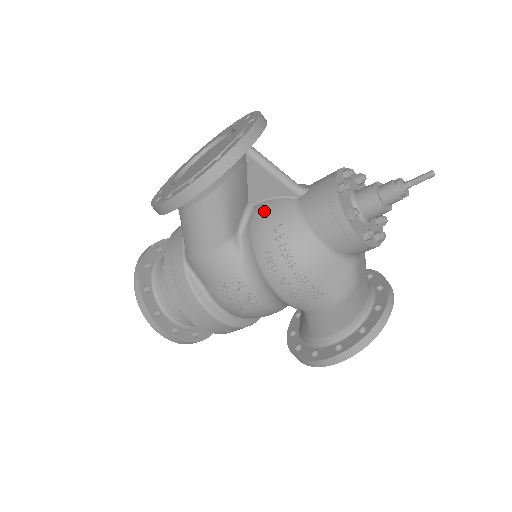
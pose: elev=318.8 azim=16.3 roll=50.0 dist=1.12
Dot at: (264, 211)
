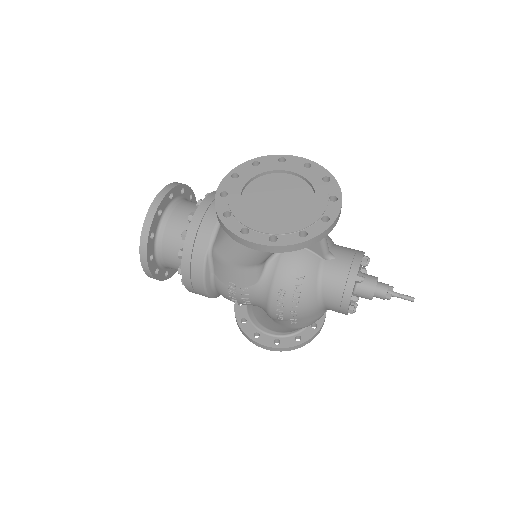
Dot at: (296, 257)
